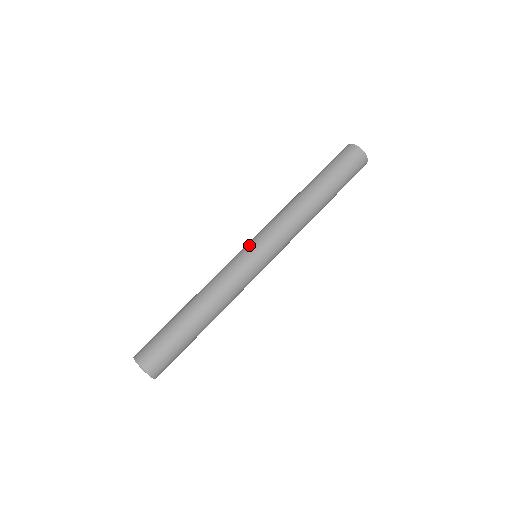
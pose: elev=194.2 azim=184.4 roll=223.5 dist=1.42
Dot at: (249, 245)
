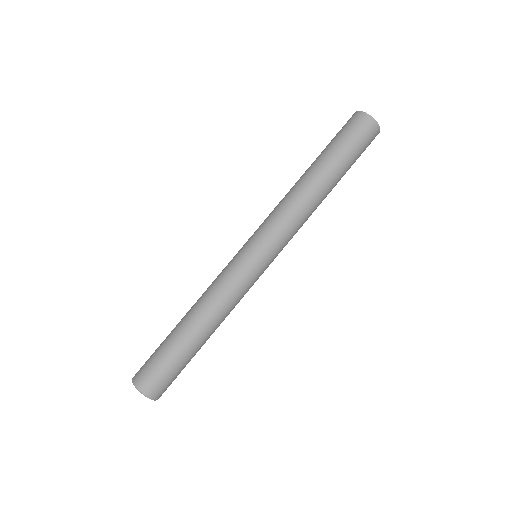
Dot at: (255, 252)
